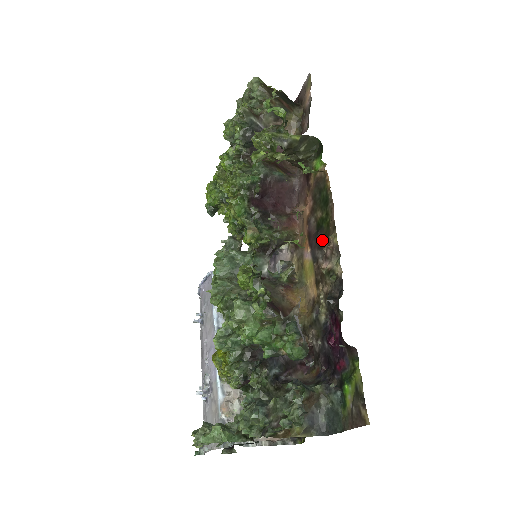
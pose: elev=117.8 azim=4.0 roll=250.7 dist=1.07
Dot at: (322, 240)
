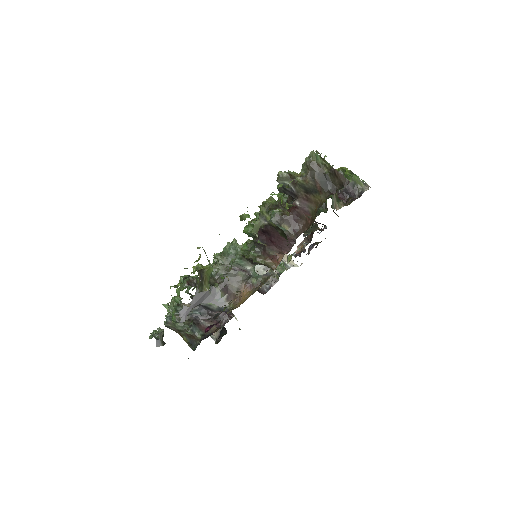
Dot at: occluded
